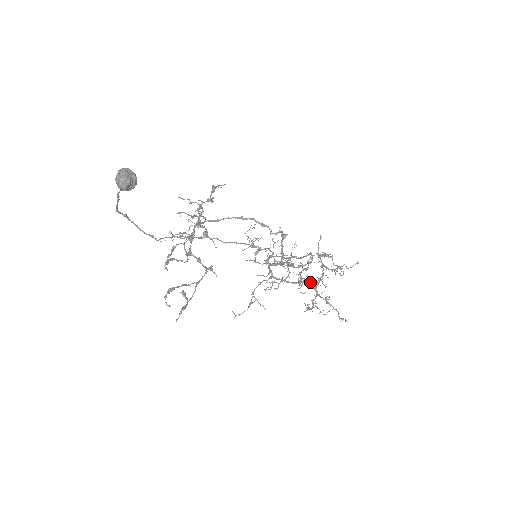
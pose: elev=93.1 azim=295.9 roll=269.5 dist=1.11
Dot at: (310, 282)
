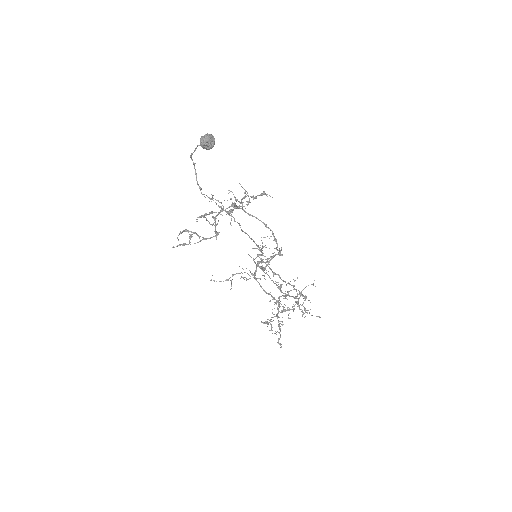
Dot at: occluded
